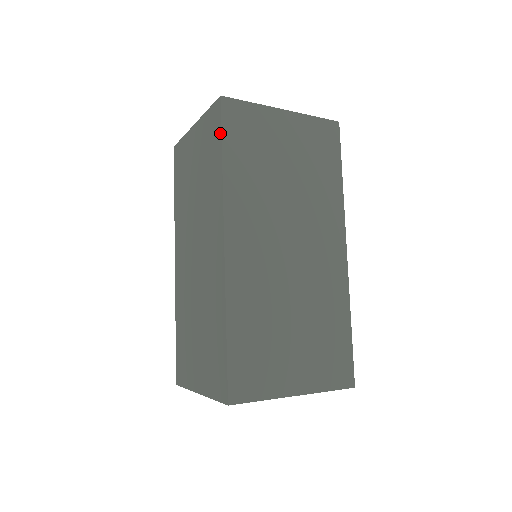
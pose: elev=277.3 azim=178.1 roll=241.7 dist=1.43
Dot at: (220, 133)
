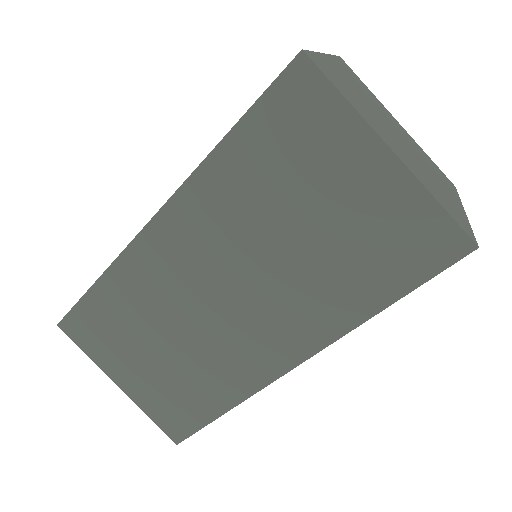
Dot at: (420, 282)
